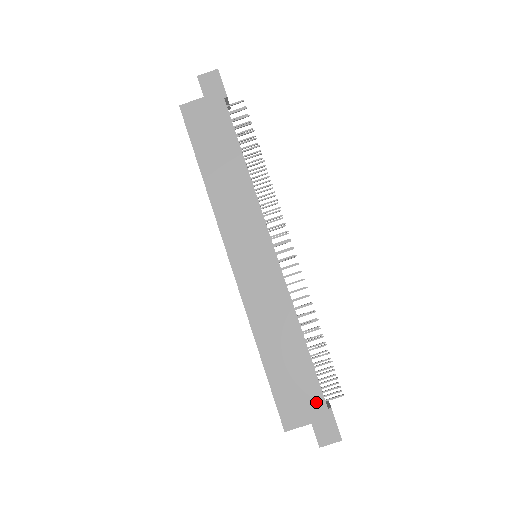
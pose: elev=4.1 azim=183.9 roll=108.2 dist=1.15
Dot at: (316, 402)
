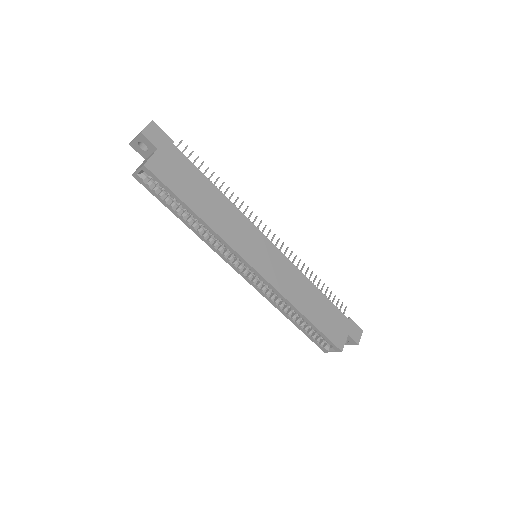
Dot at: (343, 320)
